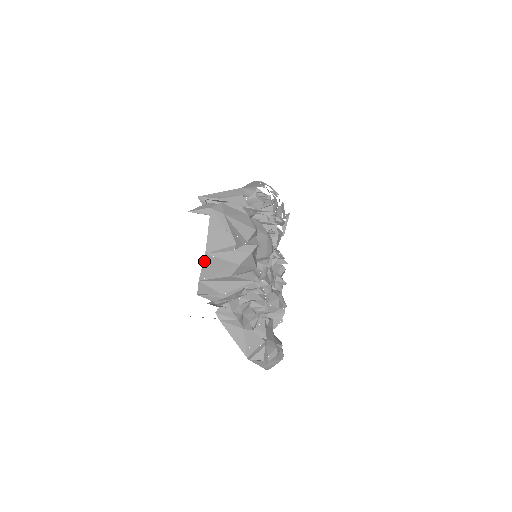
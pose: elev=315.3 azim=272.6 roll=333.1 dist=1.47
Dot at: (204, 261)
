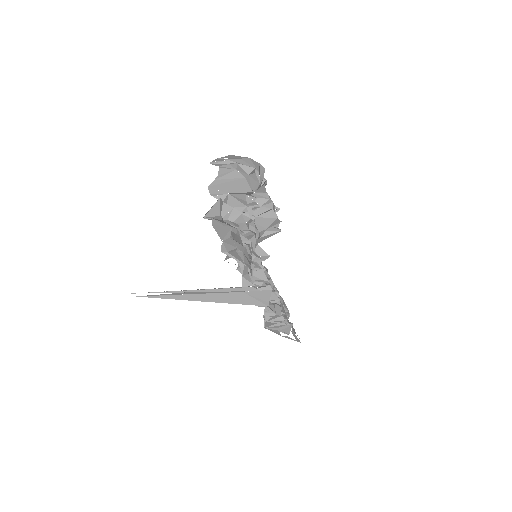
Dot at: (228, 156)
